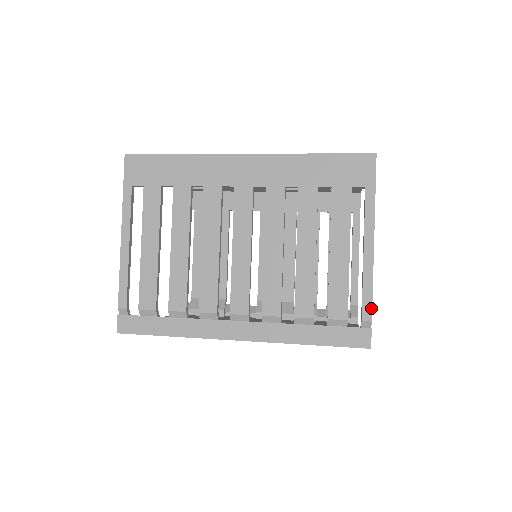
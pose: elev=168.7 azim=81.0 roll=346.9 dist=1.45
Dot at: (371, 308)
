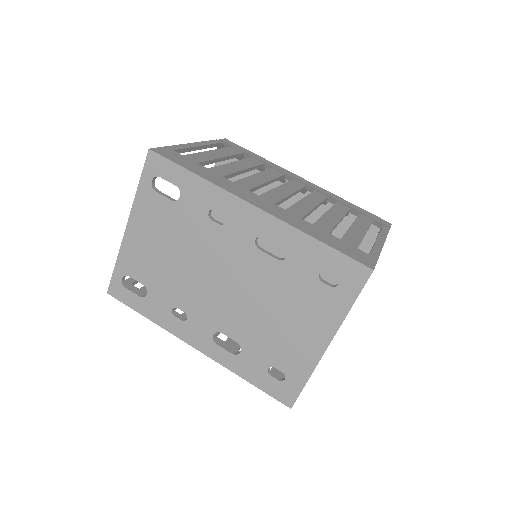
Dot at: occluded
